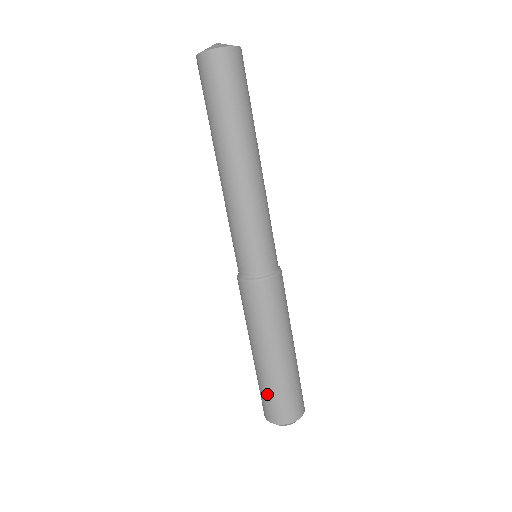
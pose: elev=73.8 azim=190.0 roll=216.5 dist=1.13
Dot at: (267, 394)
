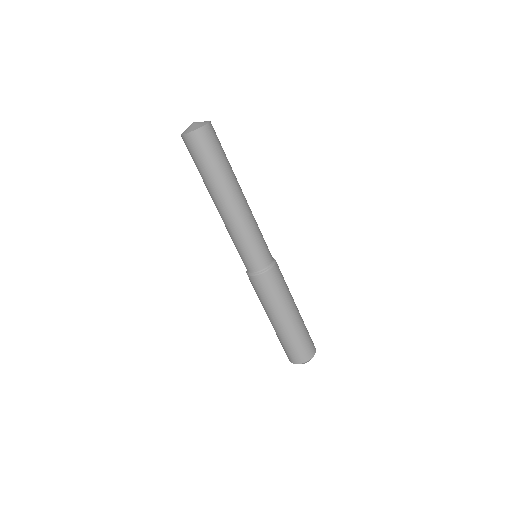
Dot at: occluded
